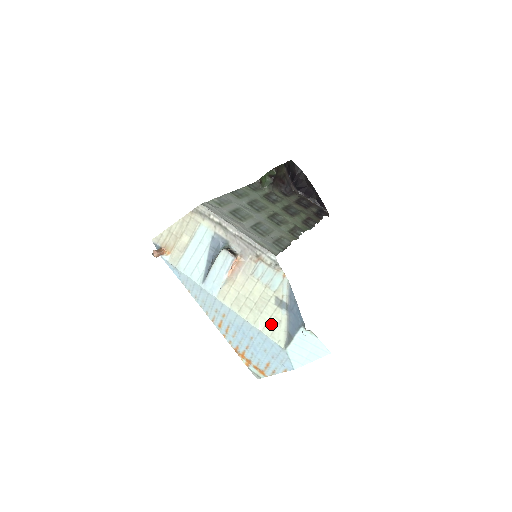
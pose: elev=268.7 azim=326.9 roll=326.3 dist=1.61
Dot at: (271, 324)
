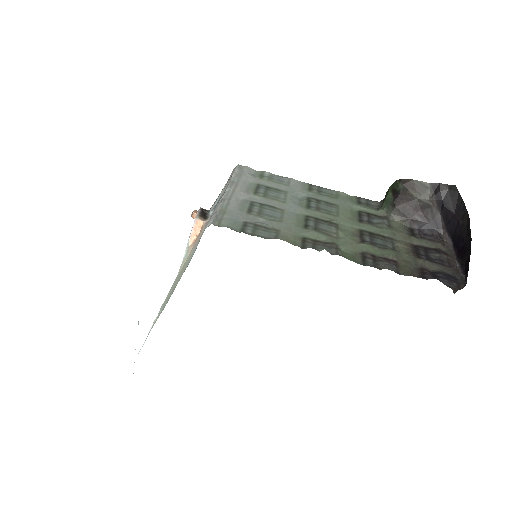
Dot at: occluded
